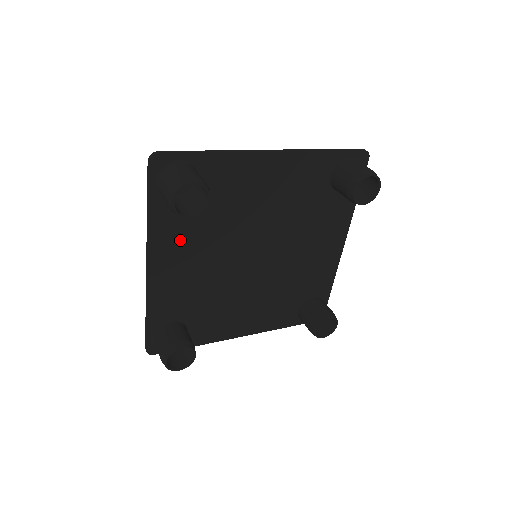
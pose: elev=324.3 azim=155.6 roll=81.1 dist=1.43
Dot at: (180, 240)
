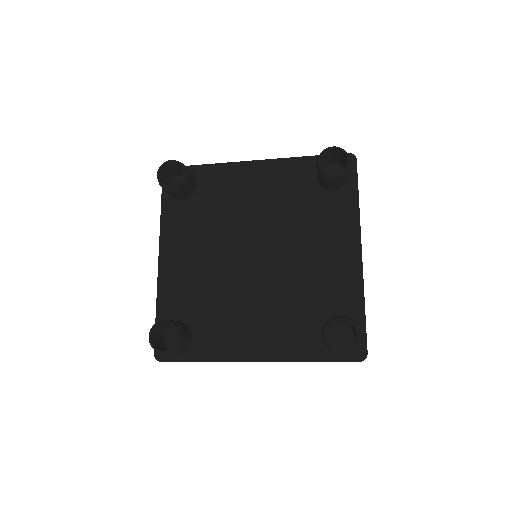
Dot at: (185, 235)
